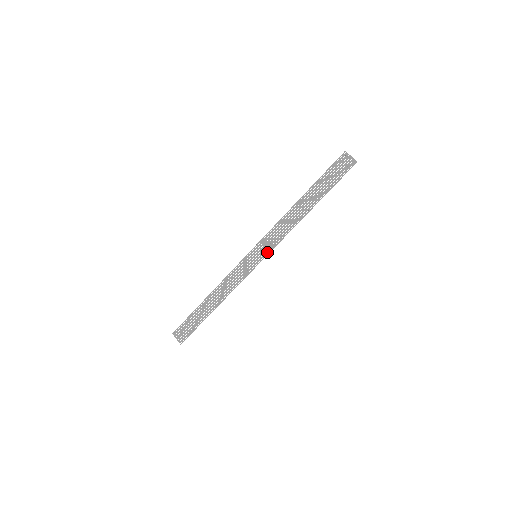
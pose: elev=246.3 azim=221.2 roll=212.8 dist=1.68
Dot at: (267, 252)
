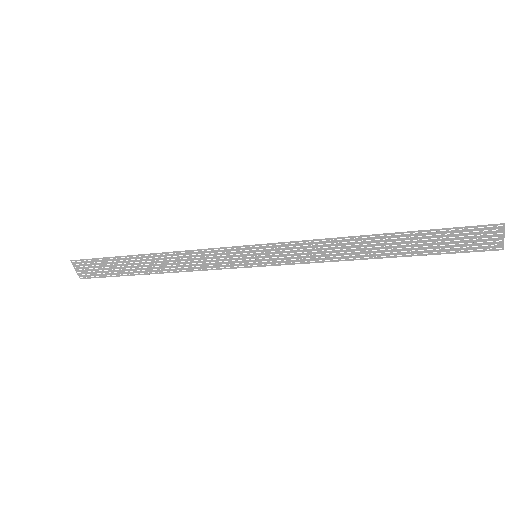
Dot at: (276, 262)
